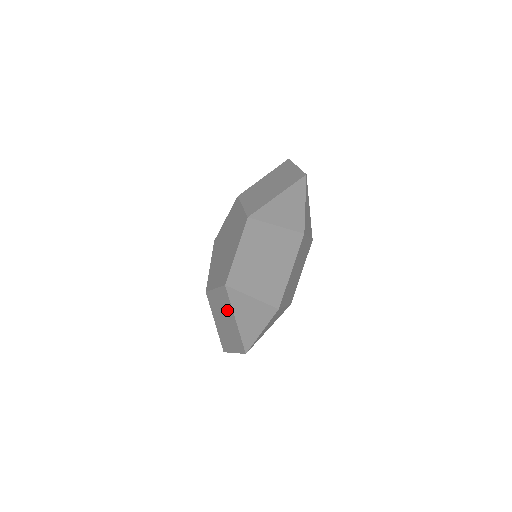
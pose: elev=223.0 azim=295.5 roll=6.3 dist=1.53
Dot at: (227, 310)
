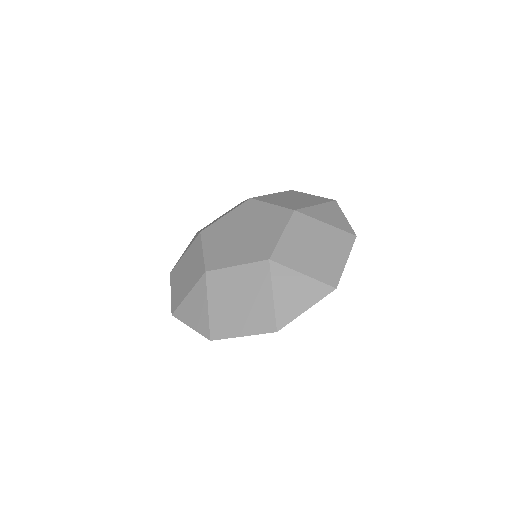
Dot at: (257, 287)
